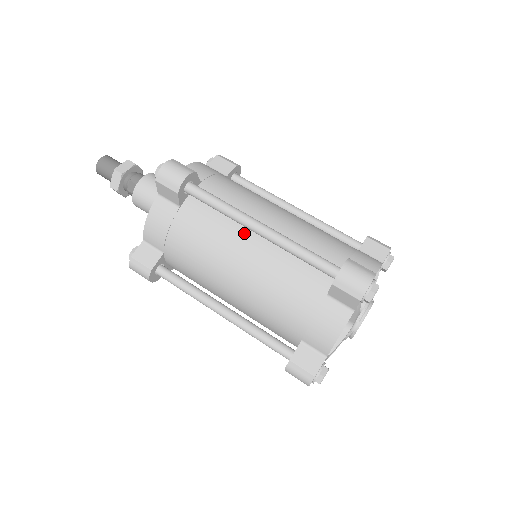
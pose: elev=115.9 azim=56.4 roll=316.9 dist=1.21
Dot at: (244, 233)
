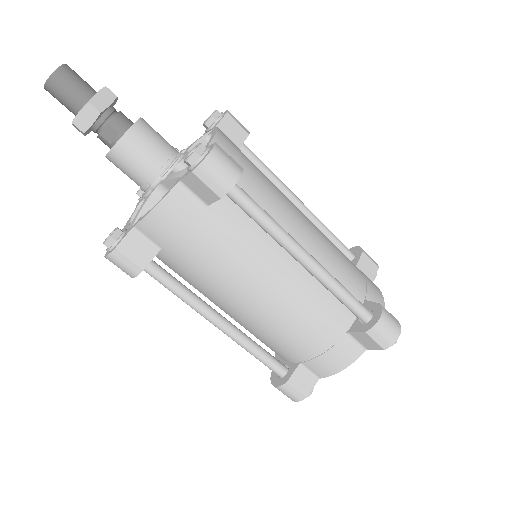
Dot at: (279, 254)
